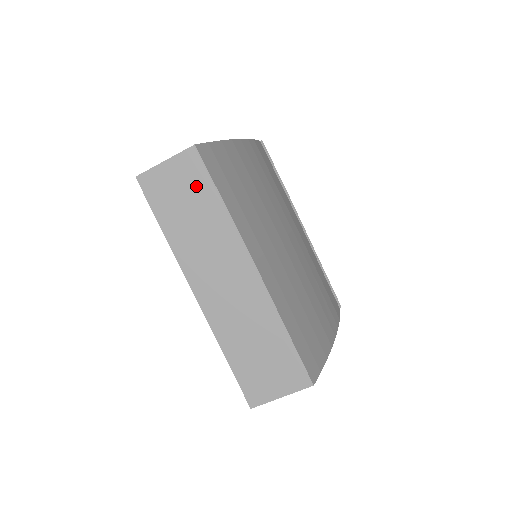
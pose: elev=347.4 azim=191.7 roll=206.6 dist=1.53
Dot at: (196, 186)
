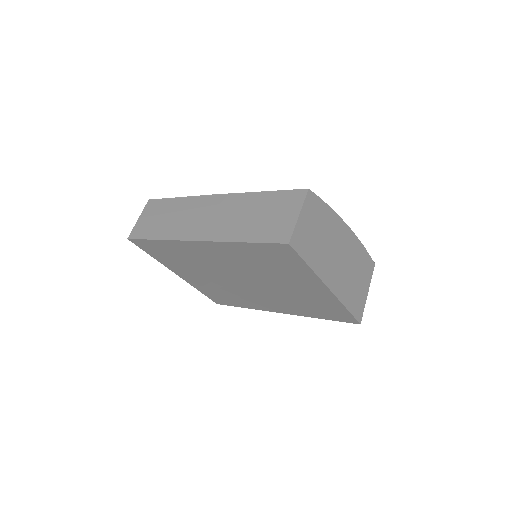
Dot at: (160, 208)
